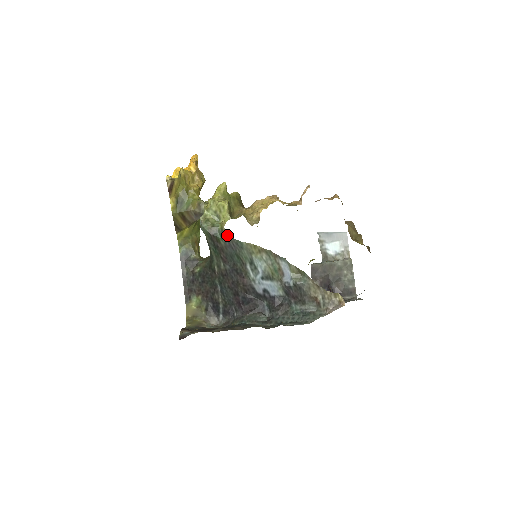
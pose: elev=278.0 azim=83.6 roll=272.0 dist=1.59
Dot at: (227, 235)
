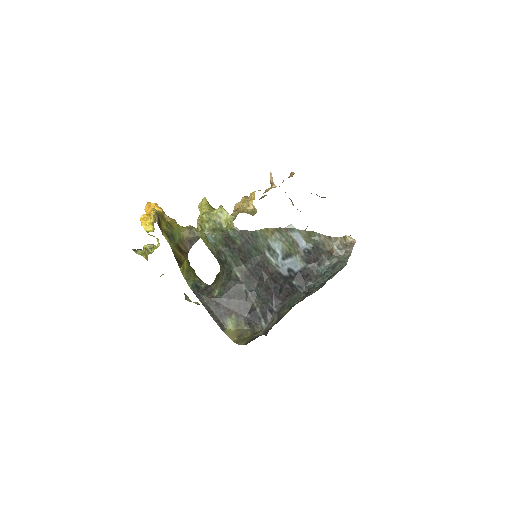
Dot at: (241, 231)
